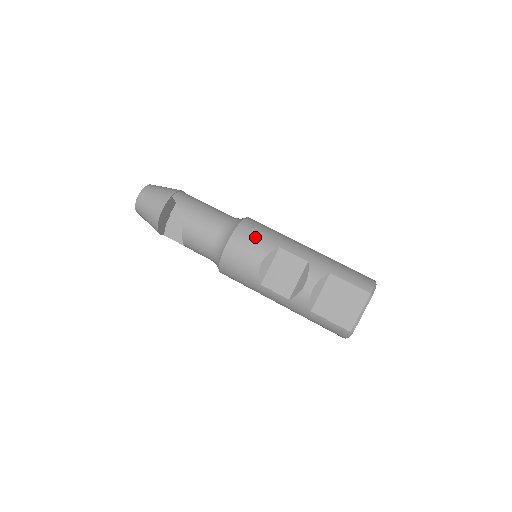
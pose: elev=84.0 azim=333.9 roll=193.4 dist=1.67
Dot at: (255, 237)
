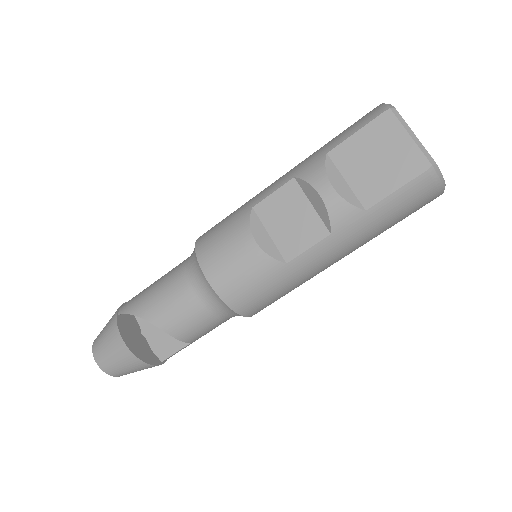
Dot at: (221, 233)
